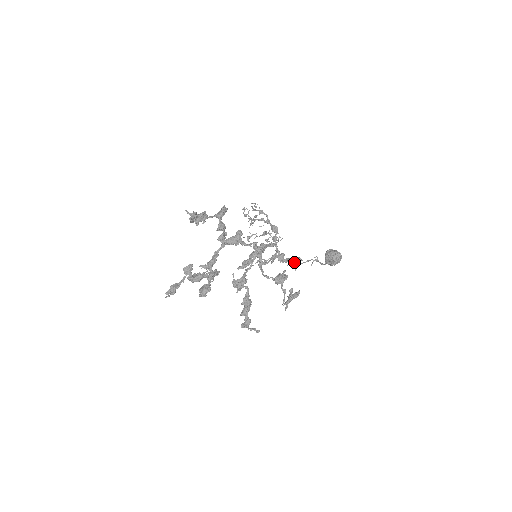
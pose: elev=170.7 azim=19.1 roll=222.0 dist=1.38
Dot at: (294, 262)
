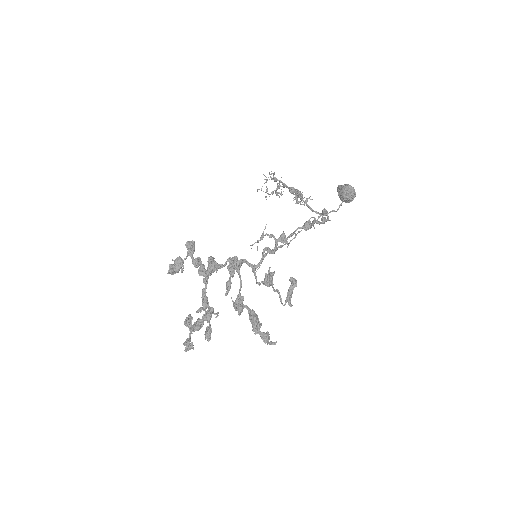
Dot at: (295, 237)
